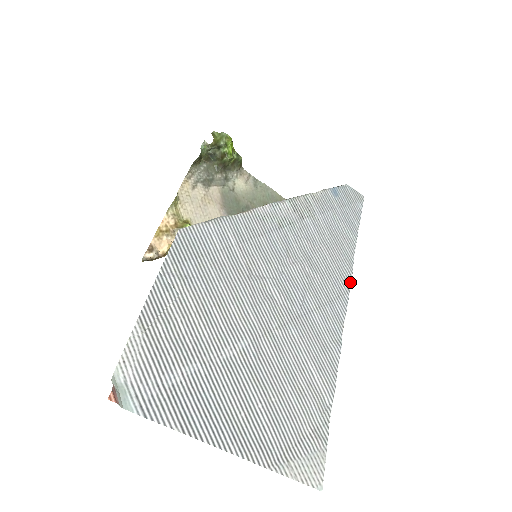
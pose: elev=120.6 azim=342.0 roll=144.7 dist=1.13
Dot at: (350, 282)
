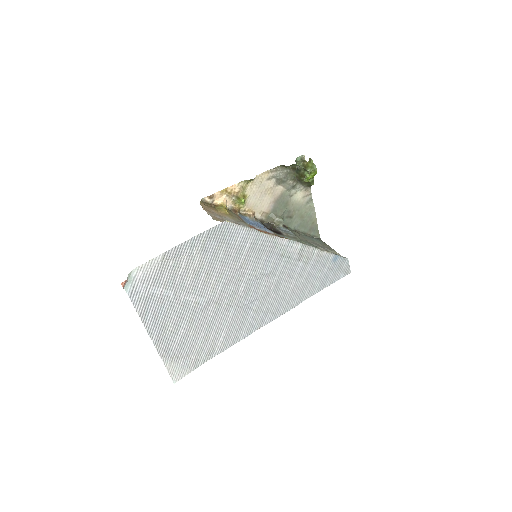
Dot at: occluded
